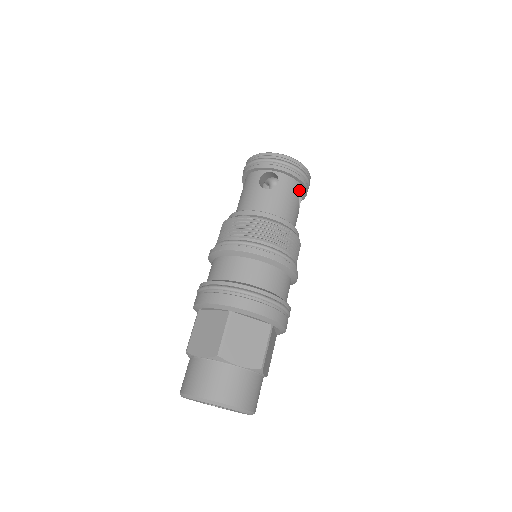
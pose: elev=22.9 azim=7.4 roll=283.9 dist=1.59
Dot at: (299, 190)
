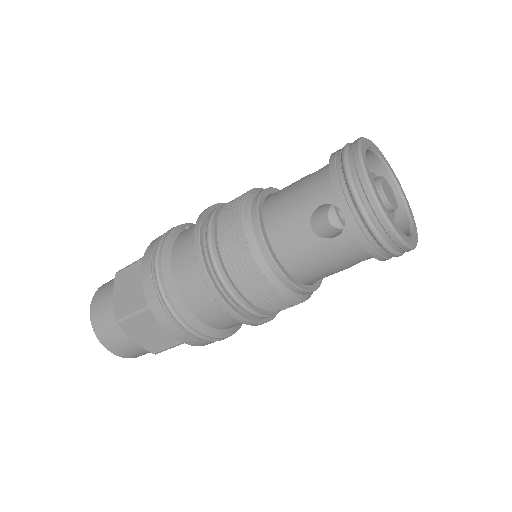
Dot at: (367, 258)
